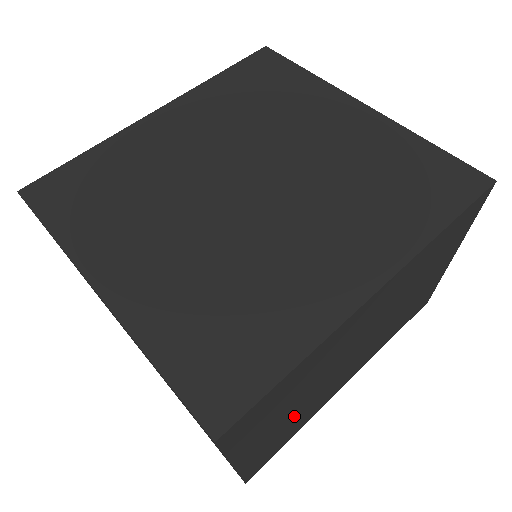
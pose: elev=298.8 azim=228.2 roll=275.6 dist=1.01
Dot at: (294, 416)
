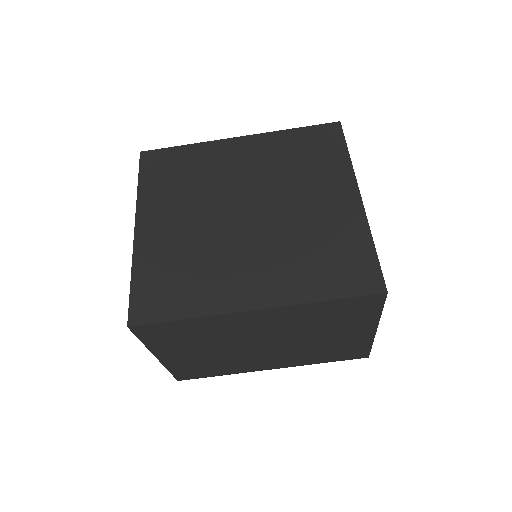
Dot at: (210, 358)
